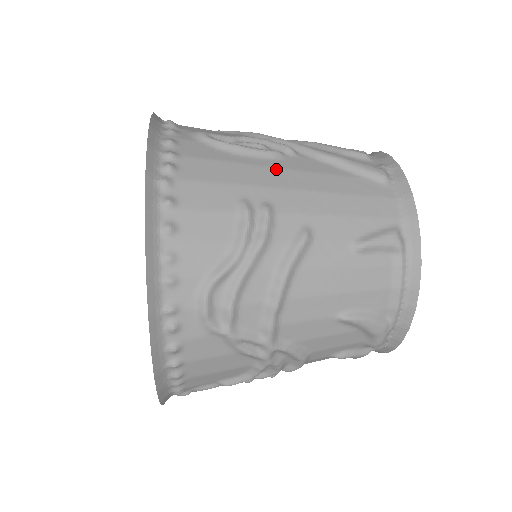
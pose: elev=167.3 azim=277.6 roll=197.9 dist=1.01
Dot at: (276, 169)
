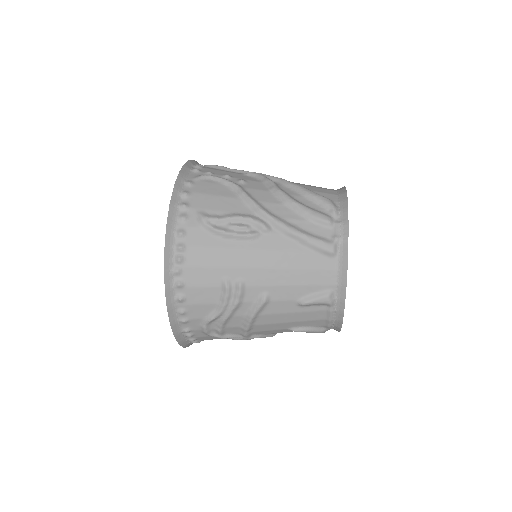
Dot at: (251, 251)
